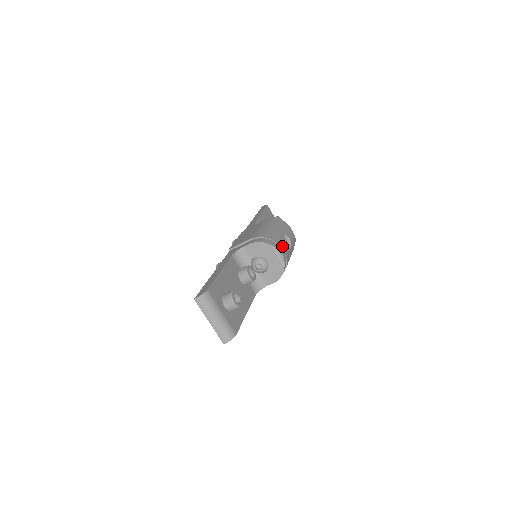
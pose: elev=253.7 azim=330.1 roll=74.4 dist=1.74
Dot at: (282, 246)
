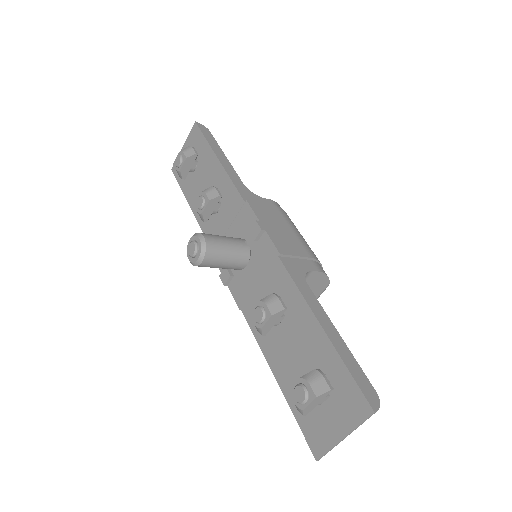
Dot at: occluded
